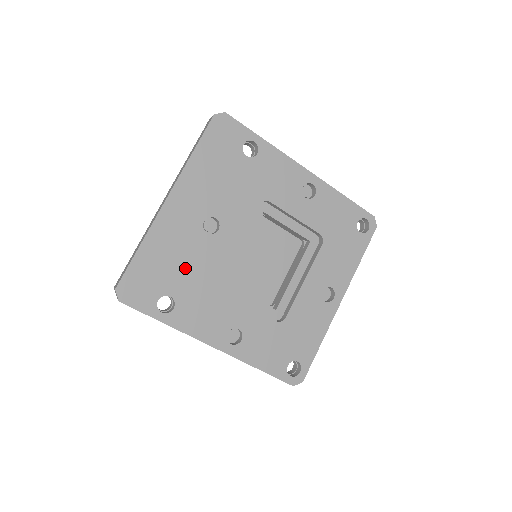
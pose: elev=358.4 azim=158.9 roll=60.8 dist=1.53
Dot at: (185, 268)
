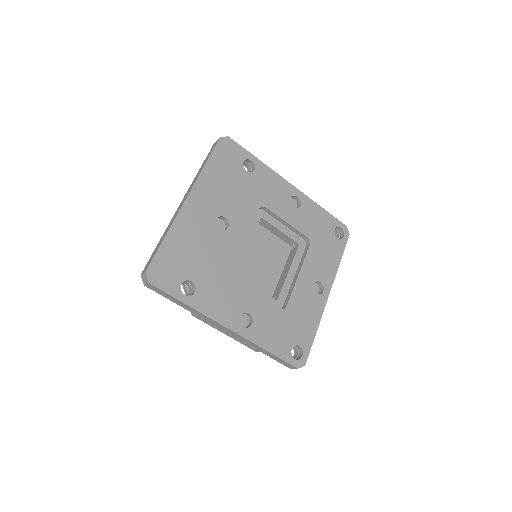
Dot at: (203, 257)
